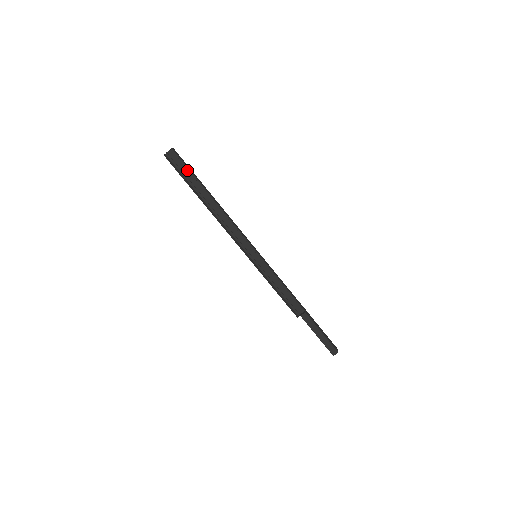
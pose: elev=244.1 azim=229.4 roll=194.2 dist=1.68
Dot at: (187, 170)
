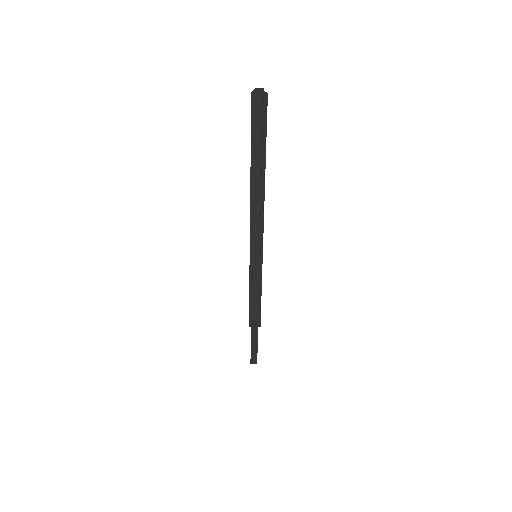
Dot at: (261, 130)
